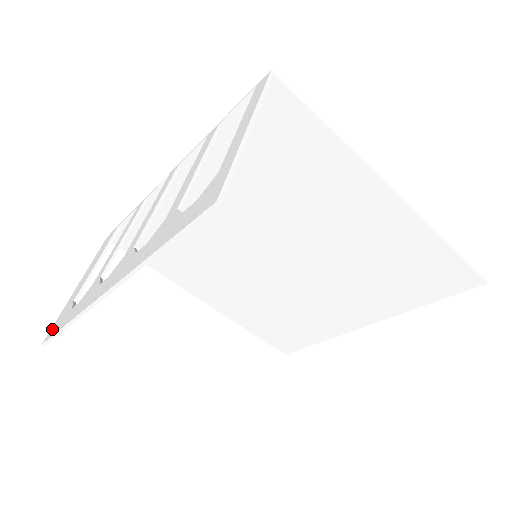
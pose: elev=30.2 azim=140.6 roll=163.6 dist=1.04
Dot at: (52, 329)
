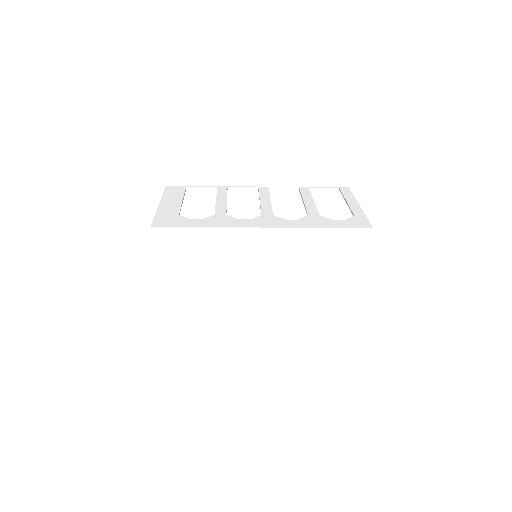
Dot at: (159, 222)
